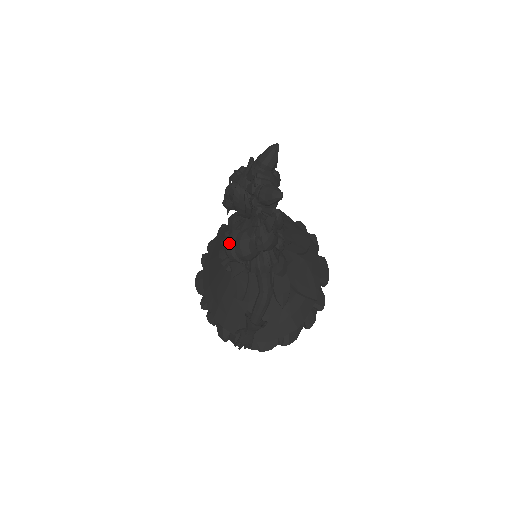
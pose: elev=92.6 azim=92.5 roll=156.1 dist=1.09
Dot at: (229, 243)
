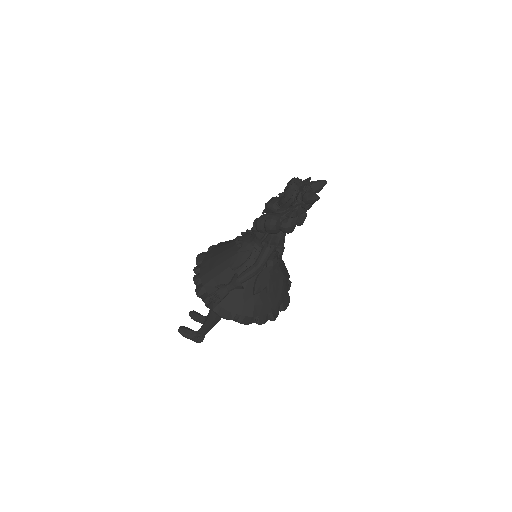
Dot at: (263, 216)
